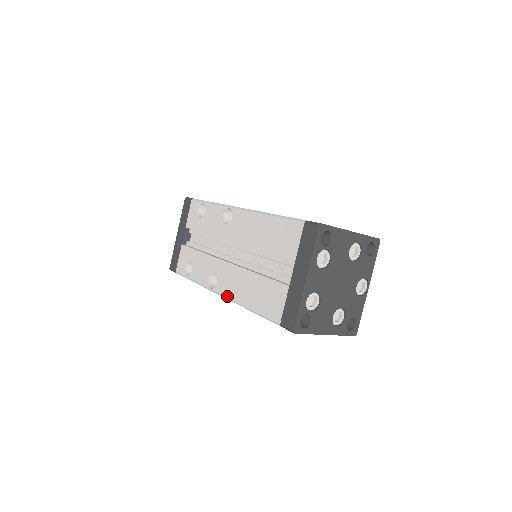
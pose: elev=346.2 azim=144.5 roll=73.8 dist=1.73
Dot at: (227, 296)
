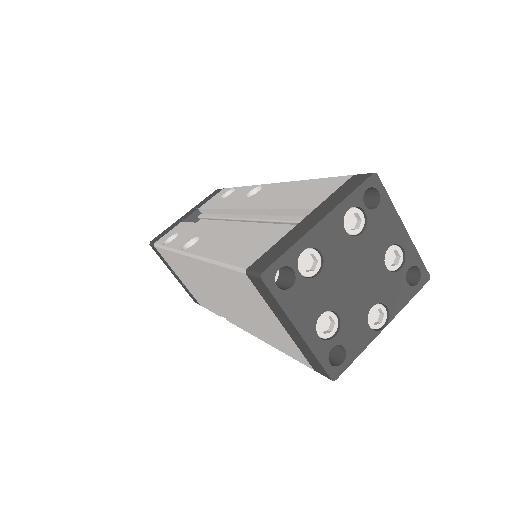
Dot at: (196, 253)
